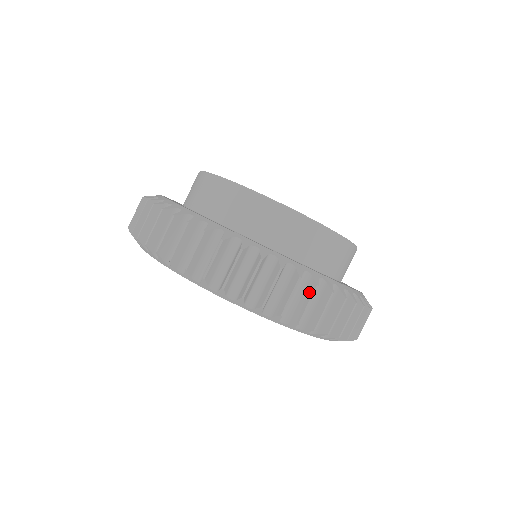
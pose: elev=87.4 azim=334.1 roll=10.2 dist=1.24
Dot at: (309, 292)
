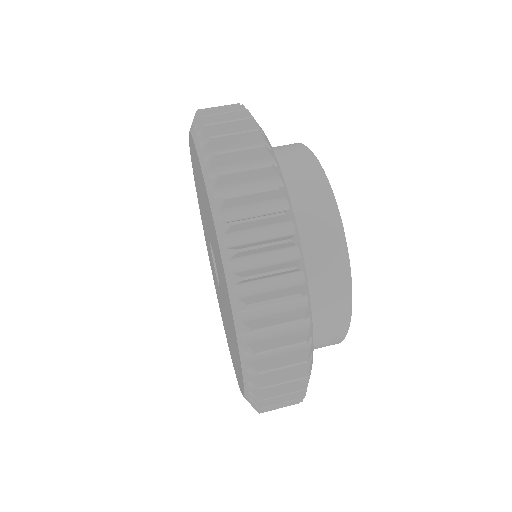
Dot at: (237, 115)
